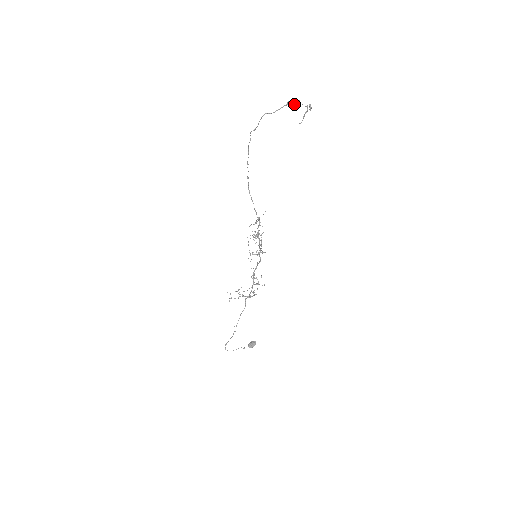
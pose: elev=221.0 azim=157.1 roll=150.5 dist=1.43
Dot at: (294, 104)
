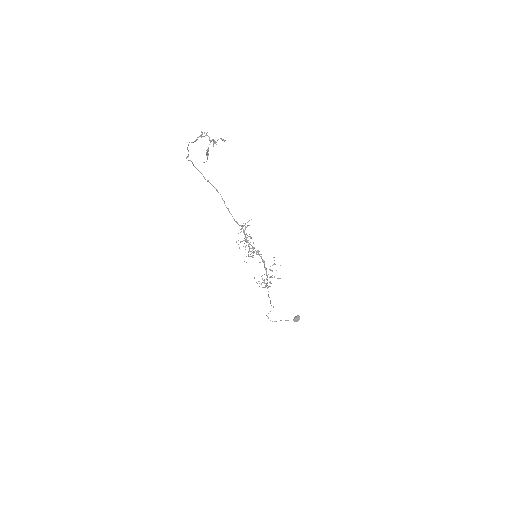
Dot at: (203, 136)
